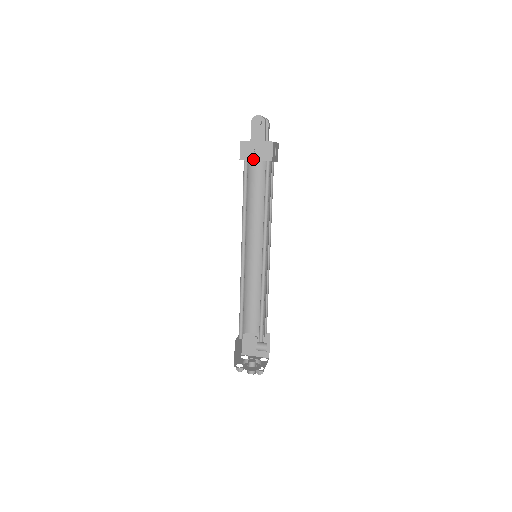
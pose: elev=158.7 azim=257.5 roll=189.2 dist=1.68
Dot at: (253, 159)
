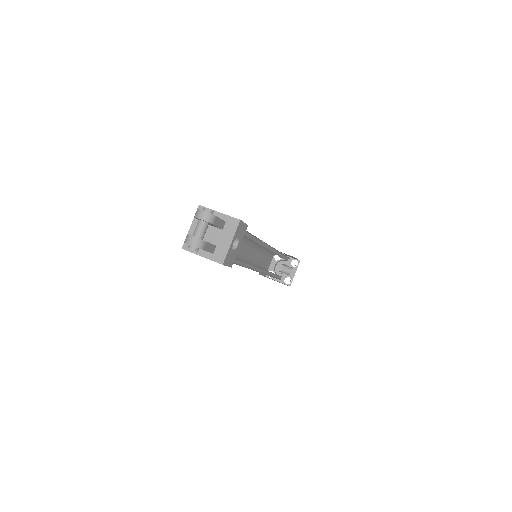
Dot at: occluded
